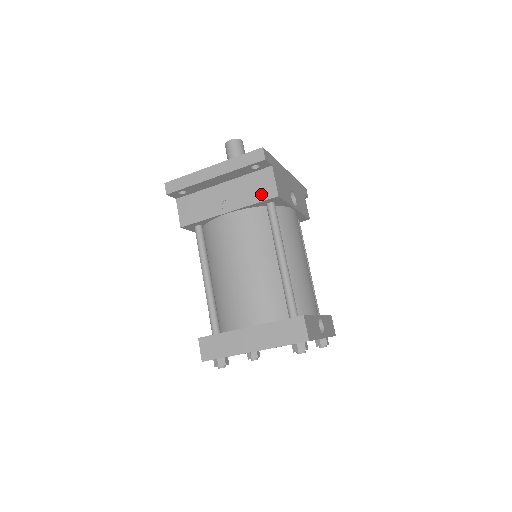
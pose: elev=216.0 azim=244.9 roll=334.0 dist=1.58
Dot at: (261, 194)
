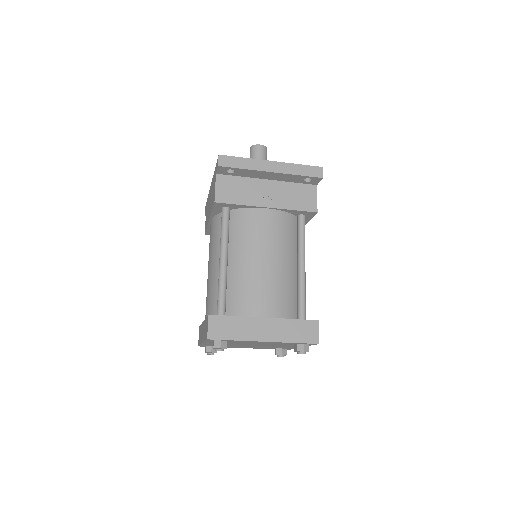
Dot at: (302, 204)
